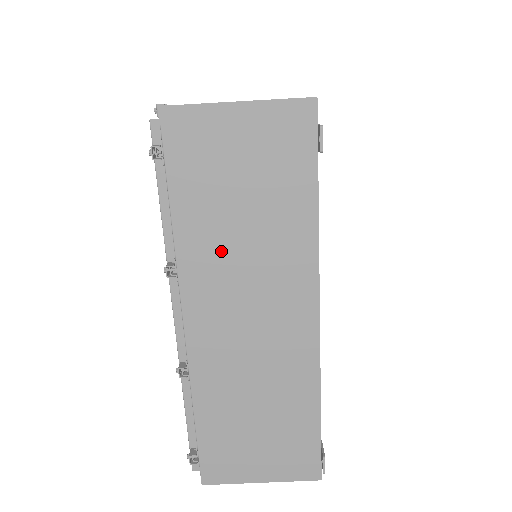
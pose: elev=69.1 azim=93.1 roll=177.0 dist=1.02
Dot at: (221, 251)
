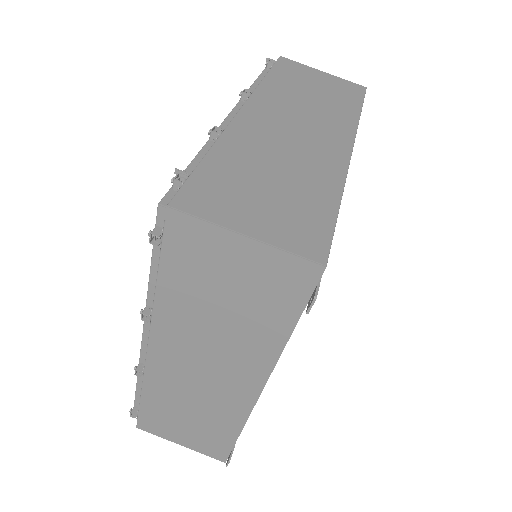
Dot at: (193, 323)
